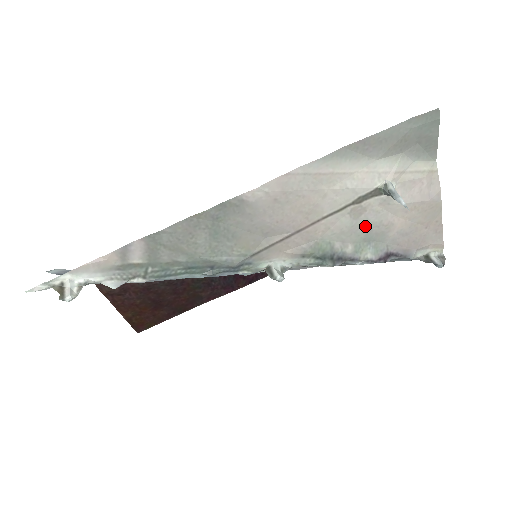
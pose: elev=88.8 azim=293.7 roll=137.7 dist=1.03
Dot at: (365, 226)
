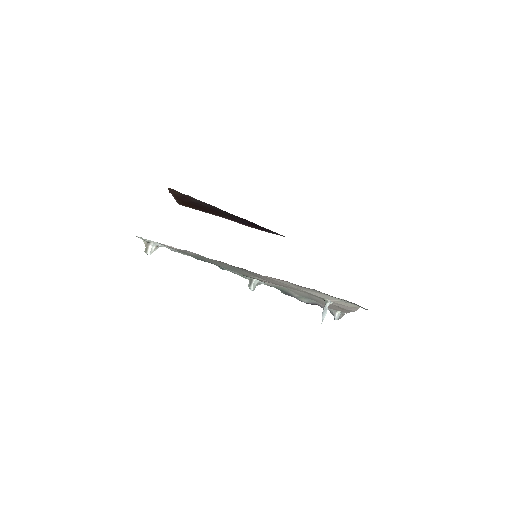
Dot at: (310, 296)
